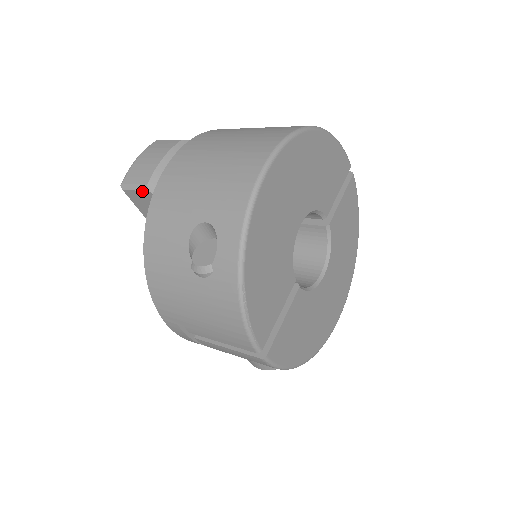
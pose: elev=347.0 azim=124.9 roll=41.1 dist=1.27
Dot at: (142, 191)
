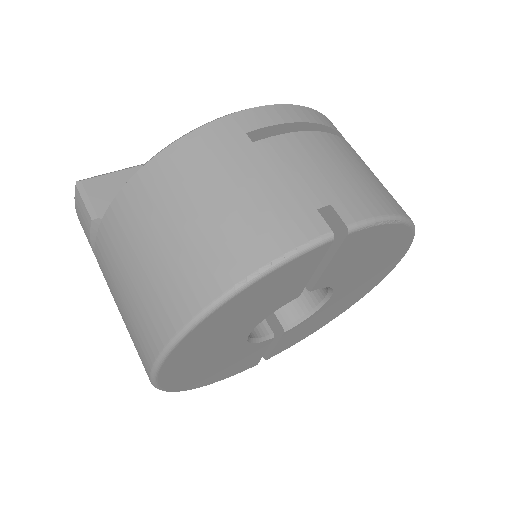
Dot at: occluded
